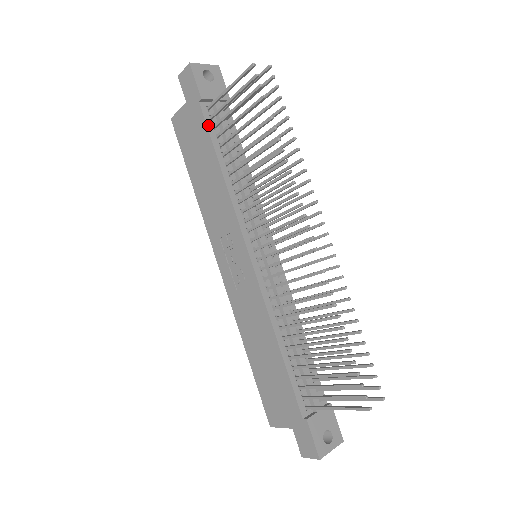
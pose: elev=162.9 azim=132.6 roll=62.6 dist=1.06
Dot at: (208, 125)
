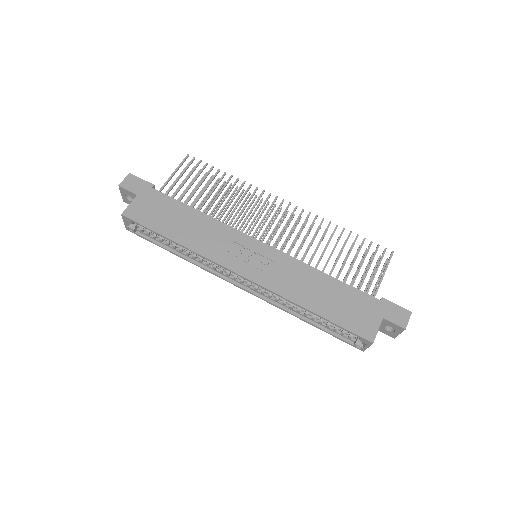
Dot at: (169, 197)
